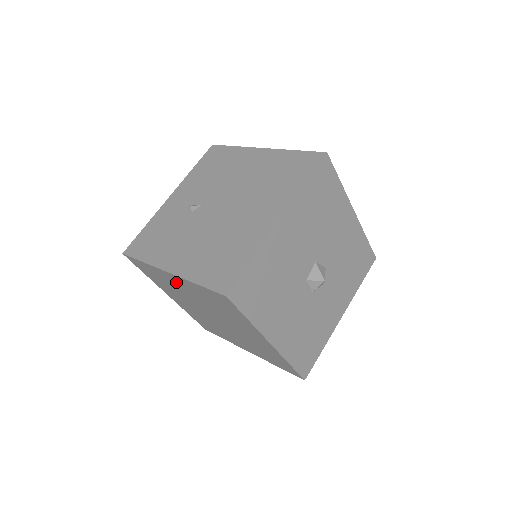
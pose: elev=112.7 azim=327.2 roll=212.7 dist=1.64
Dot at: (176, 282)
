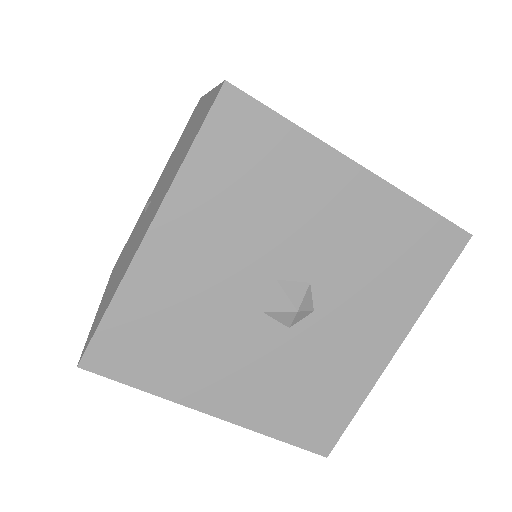
Dot at: occluded
